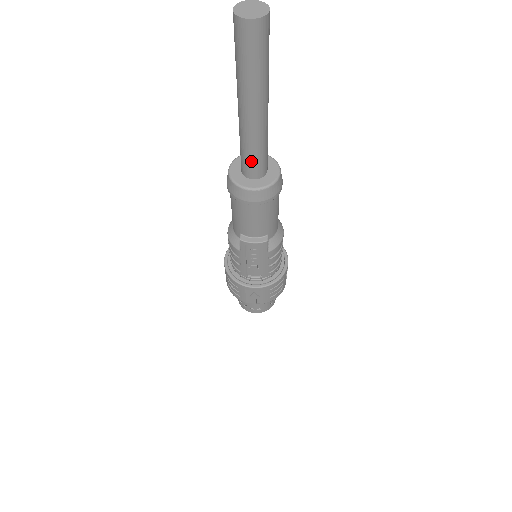
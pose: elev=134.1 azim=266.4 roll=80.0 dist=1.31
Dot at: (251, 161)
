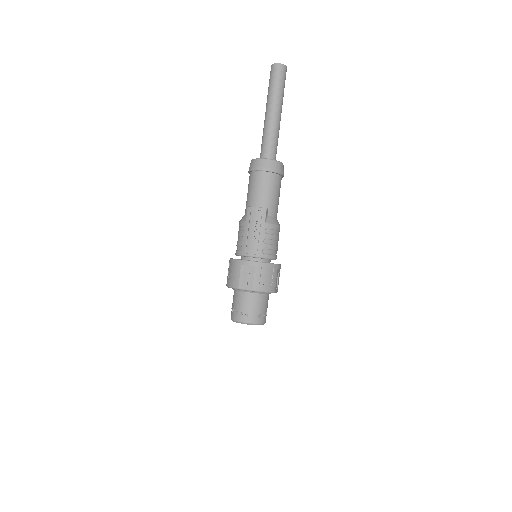
Dot at: (266, 145)
